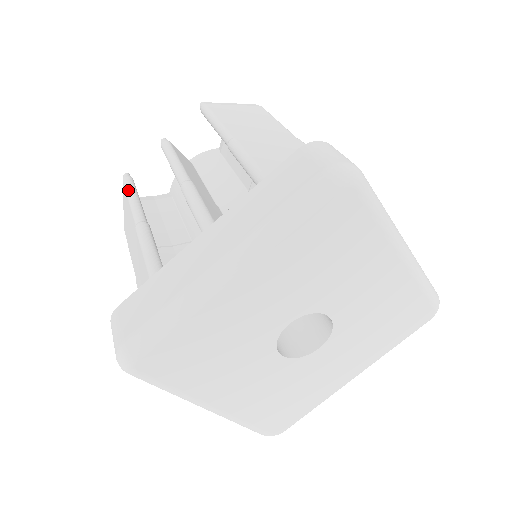
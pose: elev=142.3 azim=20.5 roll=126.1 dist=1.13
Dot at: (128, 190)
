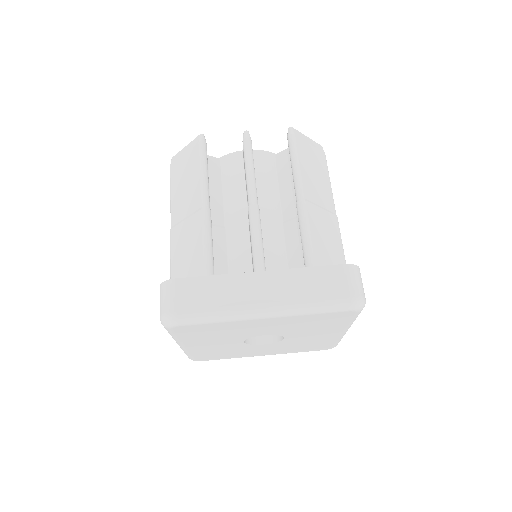
Dot at: (203, 161)
